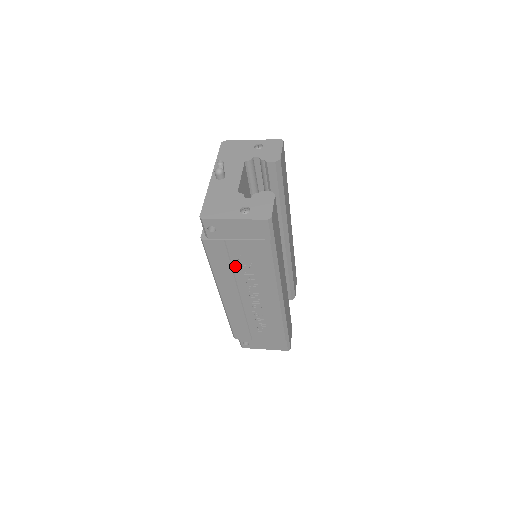
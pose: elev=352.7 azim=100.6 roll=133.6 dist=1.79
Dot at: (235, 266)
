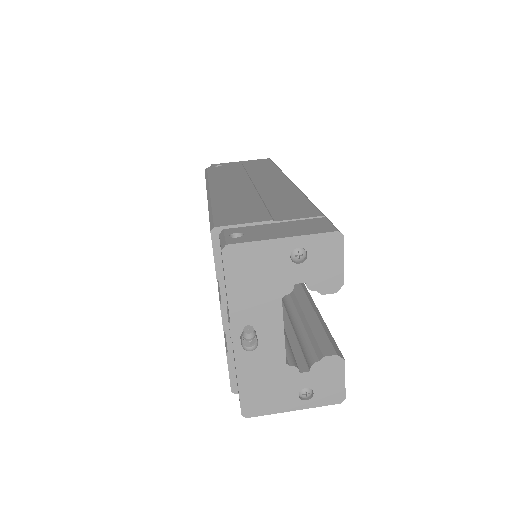
Dot at: occluded
